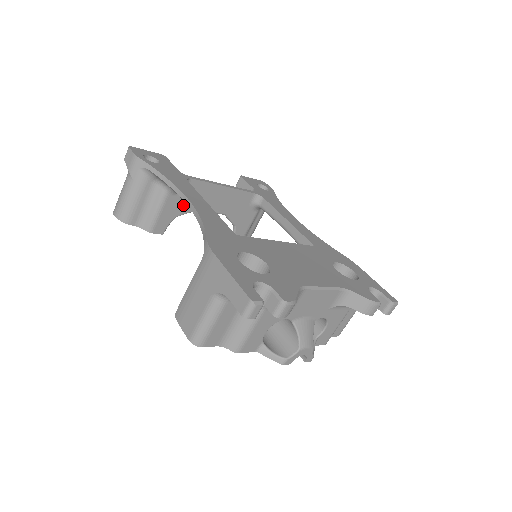
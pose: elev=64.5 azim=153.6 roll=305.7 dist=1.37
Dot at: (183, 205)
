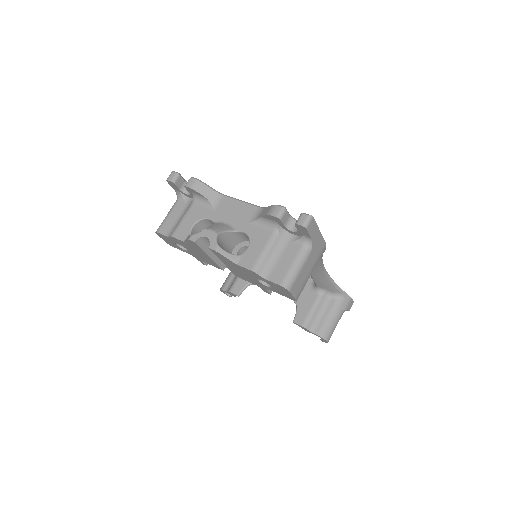
Dot at: occluded
